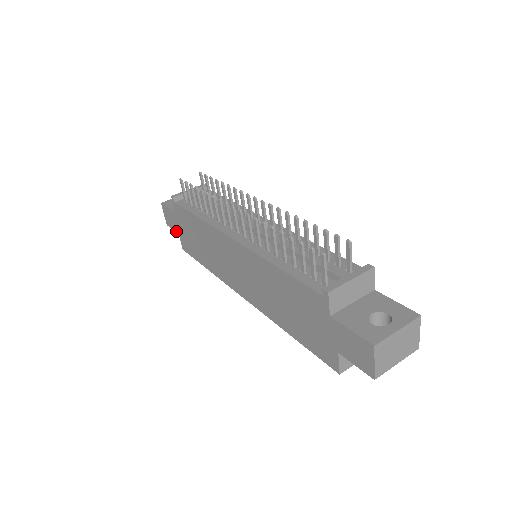
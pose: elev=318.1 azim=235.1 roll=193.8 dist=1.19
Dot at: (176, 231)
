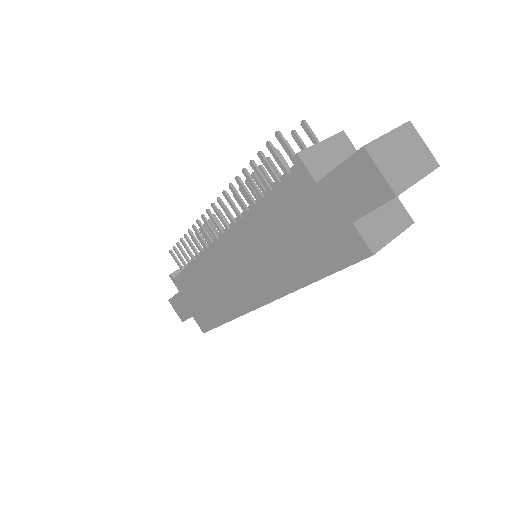
Dot at: (190, 316)
